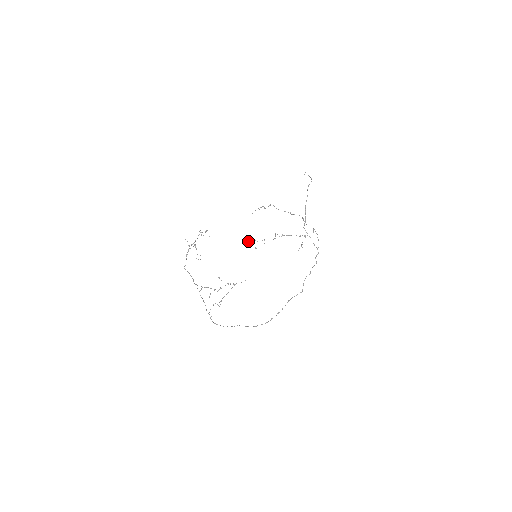
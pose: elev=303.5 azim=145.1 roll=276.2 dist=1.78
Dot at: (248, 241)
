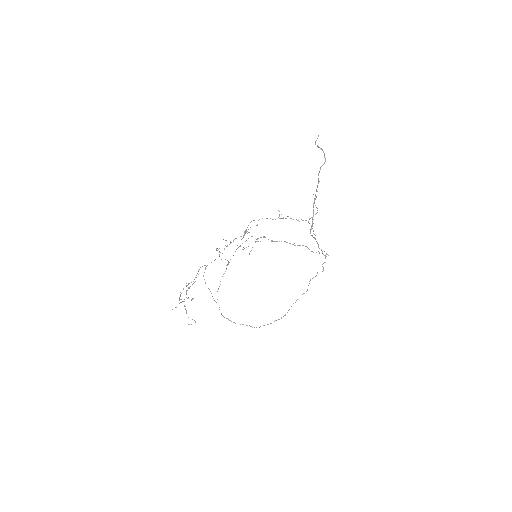
Dot at: occluded
